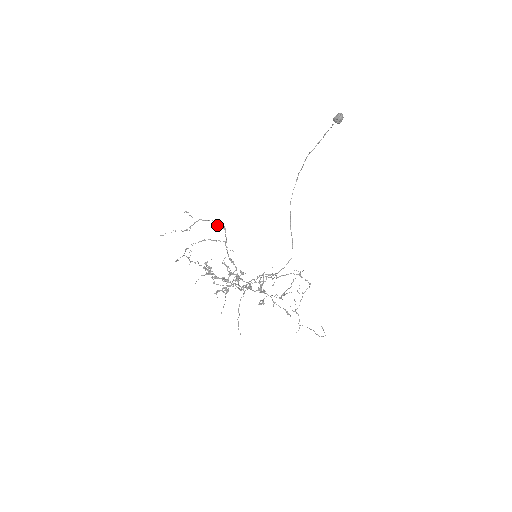
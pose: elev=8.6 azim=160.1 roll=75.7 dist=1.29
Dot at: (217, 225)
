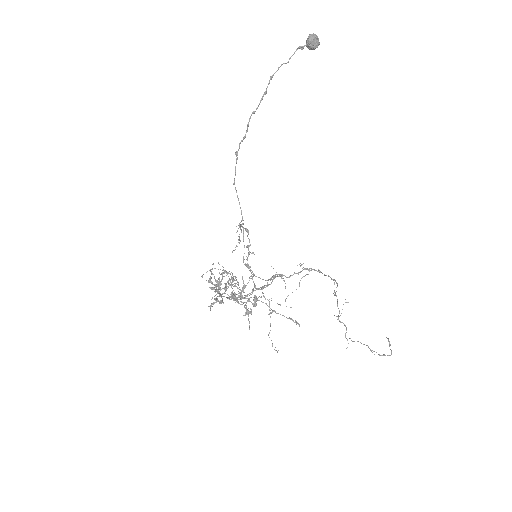
Dot at: (244, 228)
